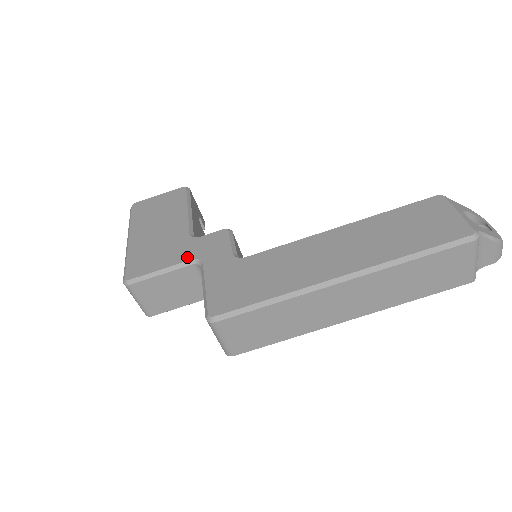
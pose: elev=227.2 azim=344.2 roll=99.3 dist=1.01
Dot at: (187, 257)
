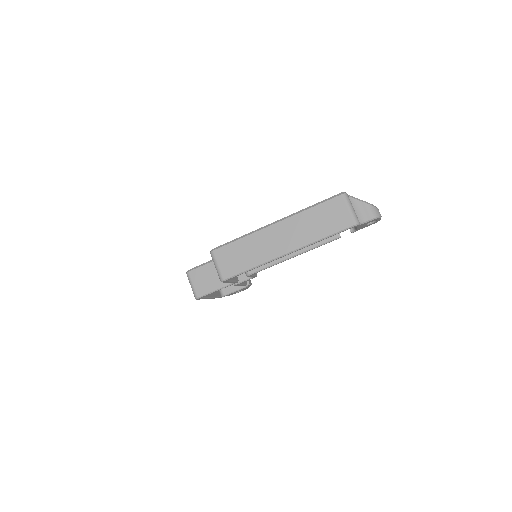
Dot at: occluded
